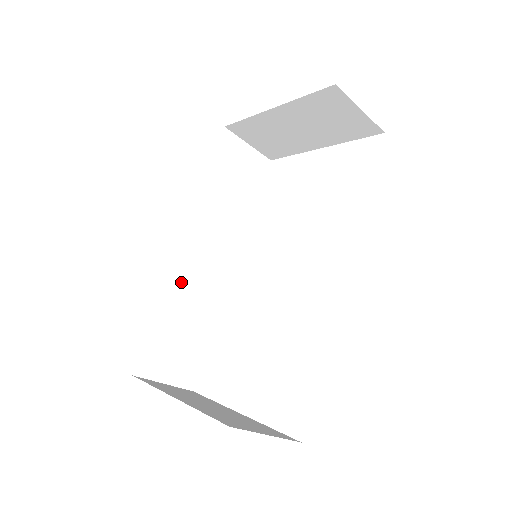
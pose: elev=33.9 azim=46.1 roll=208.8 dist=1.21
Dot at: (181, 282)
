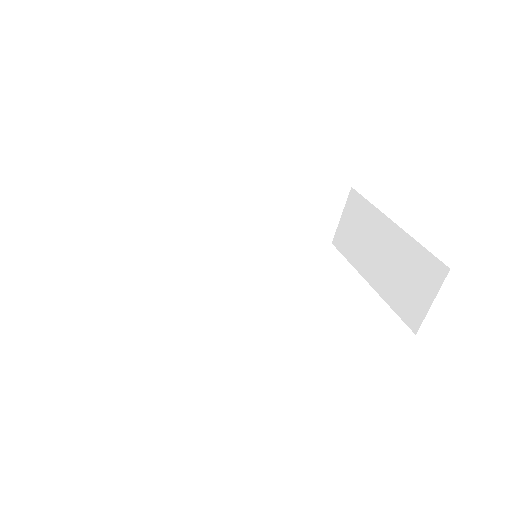
Dot at: (195, 192)
